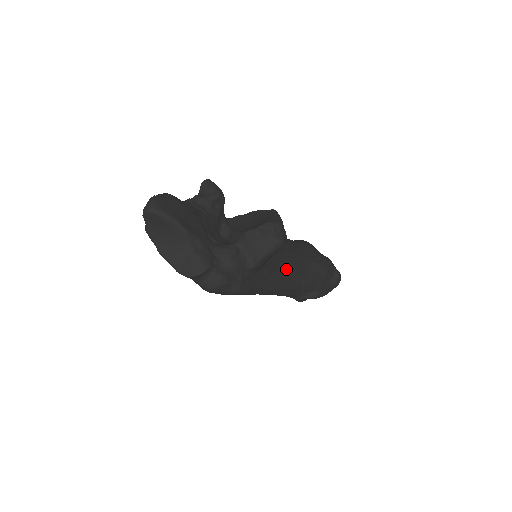
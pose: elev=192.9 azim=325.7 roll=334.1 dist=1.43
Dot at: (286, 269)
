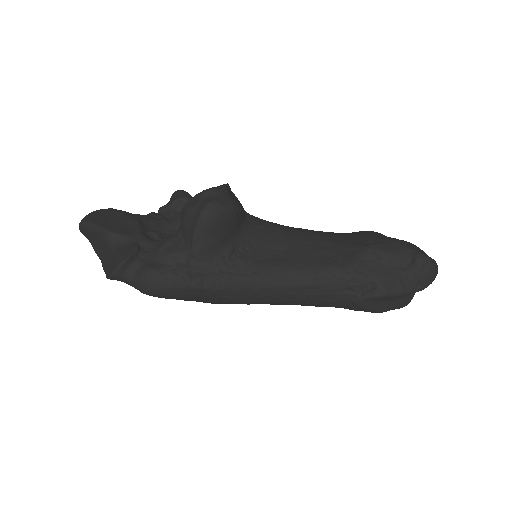
Dot at: (293, 259)
